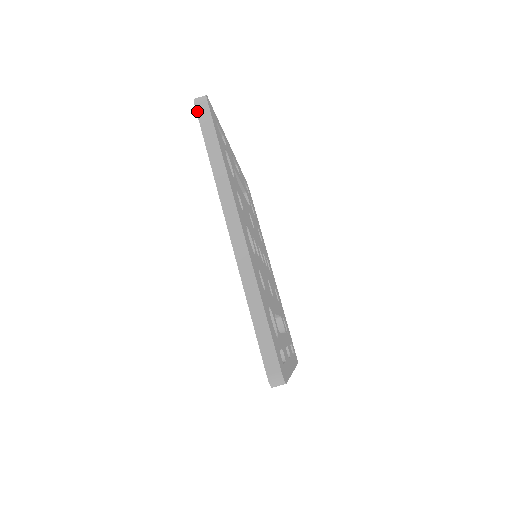
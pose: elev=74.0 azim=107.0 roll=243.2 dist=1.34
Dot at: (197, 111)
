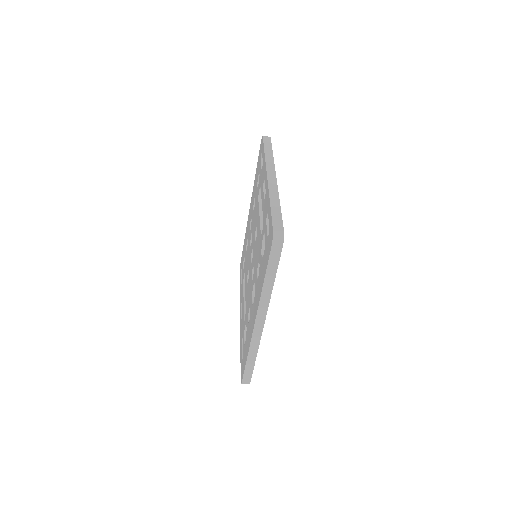
Dot at: (271, 250)
